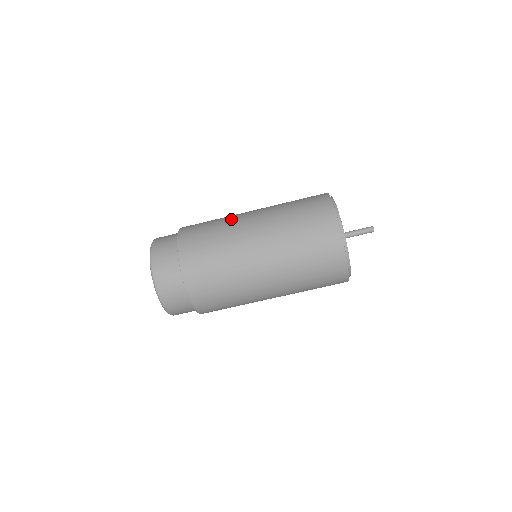
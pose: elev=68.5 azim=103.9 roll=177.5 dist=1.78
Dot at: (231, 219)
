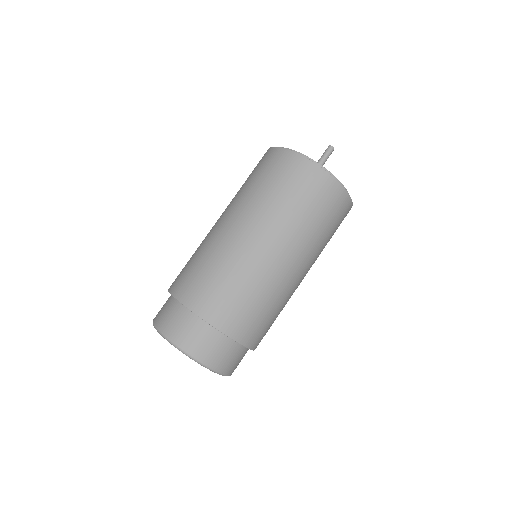
Dot at: (213, 243)
